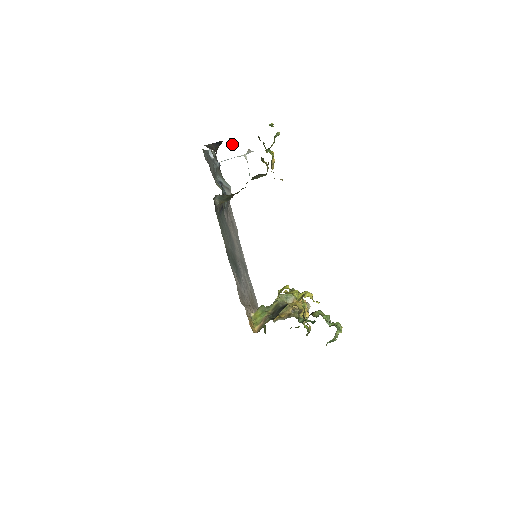
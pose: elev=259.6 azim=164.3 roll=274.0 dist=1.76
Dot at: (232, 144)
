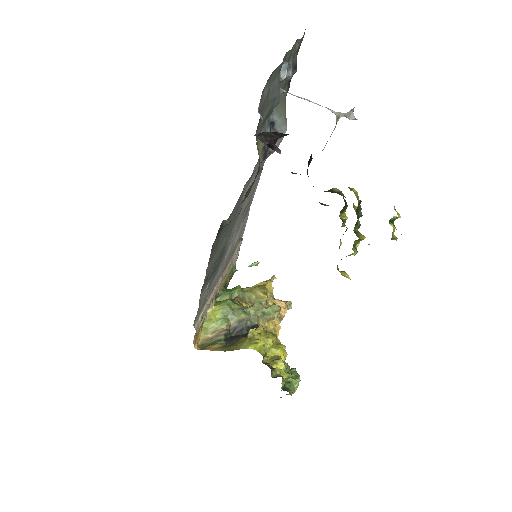
Dot at: (308, 166)
